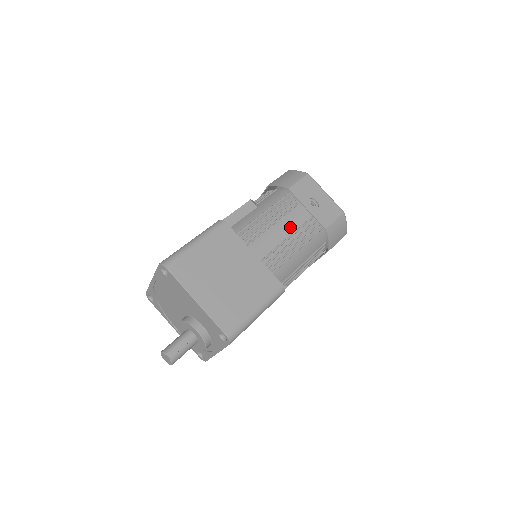
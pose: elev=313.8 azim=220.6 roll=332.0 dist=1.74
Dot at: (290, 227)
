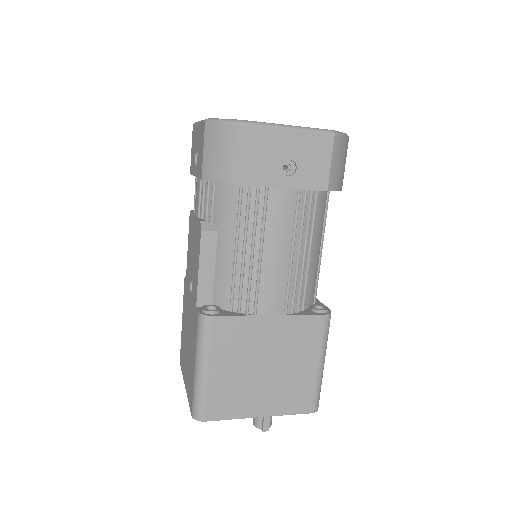
Dot at: (283, 237)
